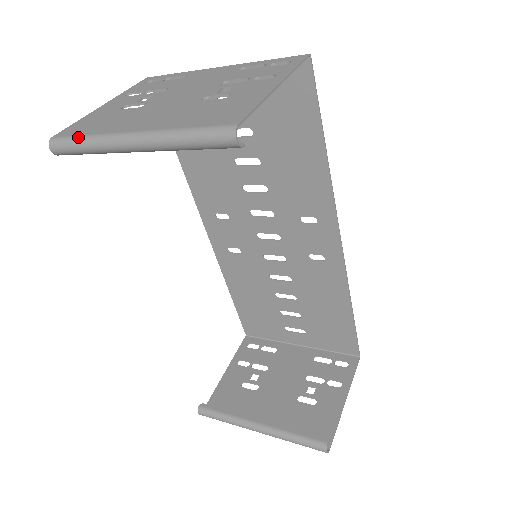
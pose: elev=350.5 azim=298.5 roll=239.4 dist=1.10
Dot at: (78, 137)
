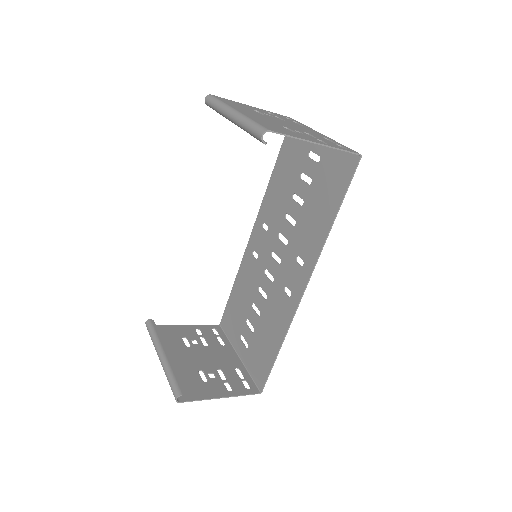
Dot at: (218, 100)
